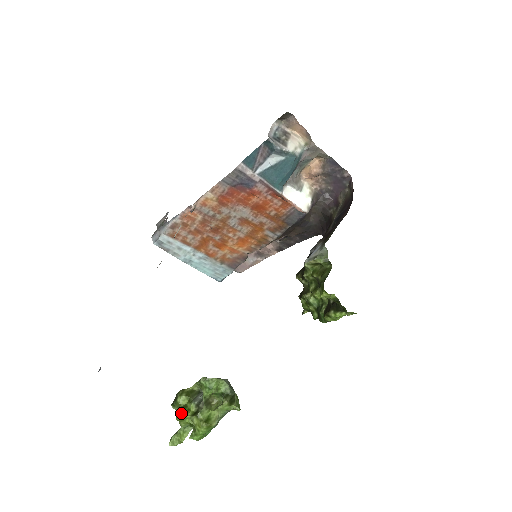
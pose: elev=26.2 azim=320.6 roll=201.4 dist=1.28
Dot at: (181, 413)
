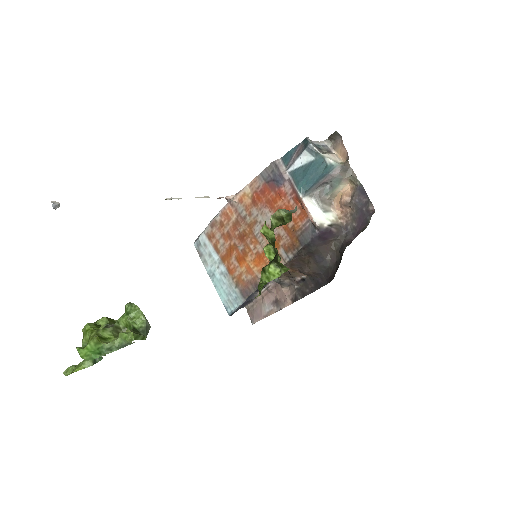
Dot at: (90, 324)
